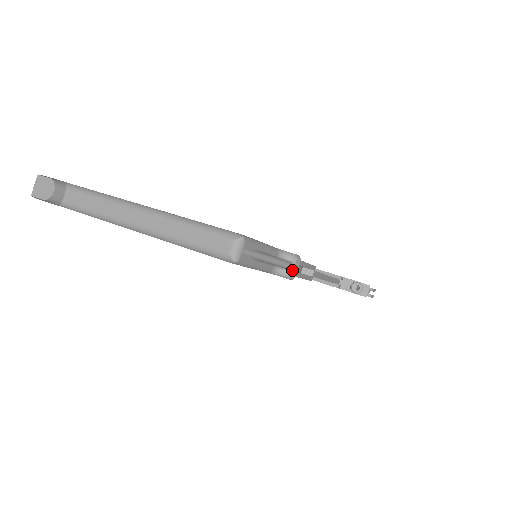
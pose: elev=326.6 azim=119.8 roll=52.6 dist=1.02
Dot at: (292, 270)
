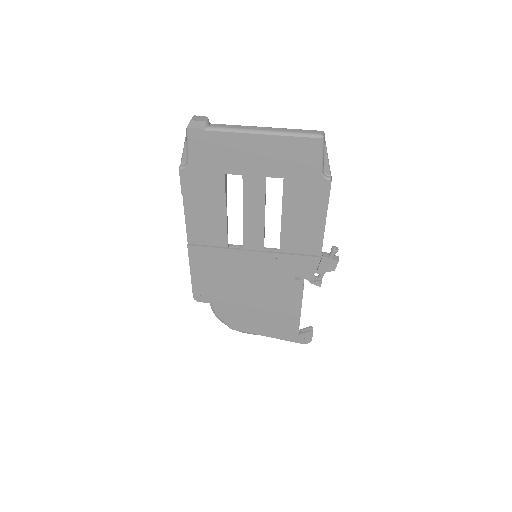
Dot at: (331, 176)
